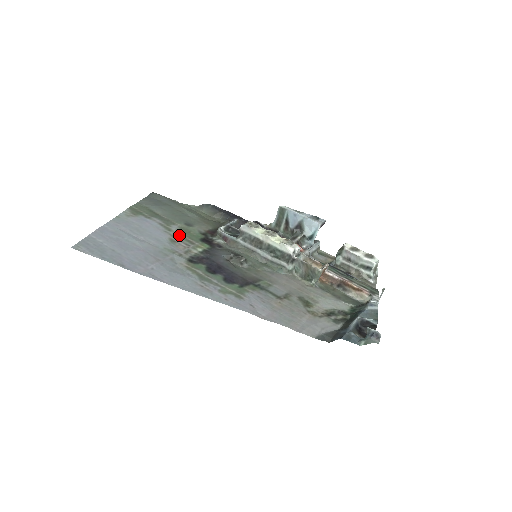
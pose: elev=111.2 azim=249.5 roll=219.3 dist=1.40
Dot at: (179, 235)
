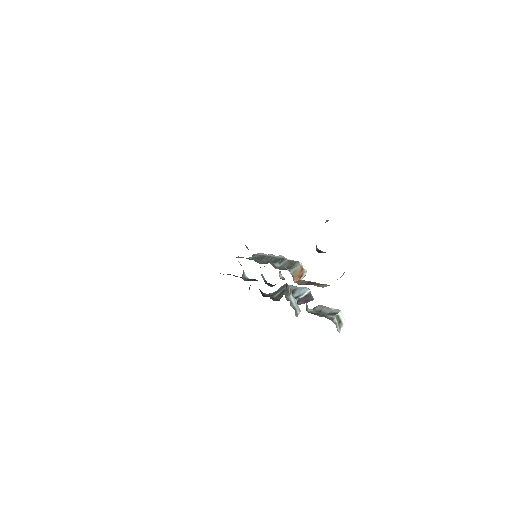
Dot at: occluded
